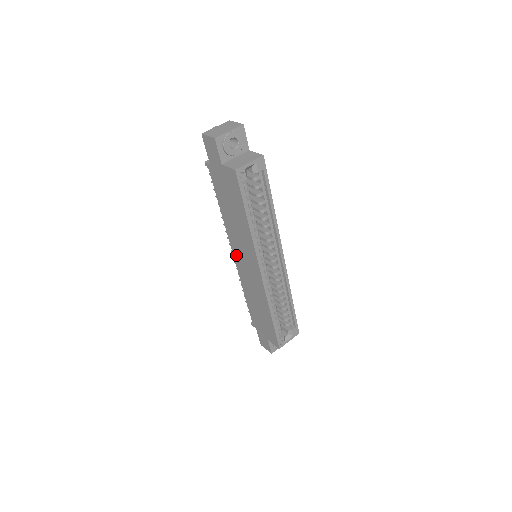
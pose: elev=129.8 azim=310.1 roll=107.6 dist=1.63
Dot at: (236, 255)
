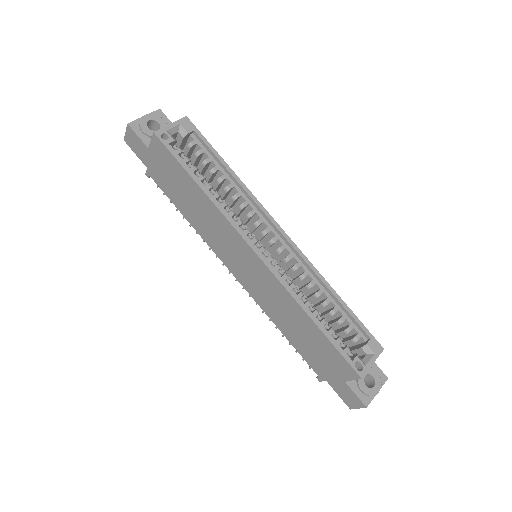
Dot at: (233, 269)
